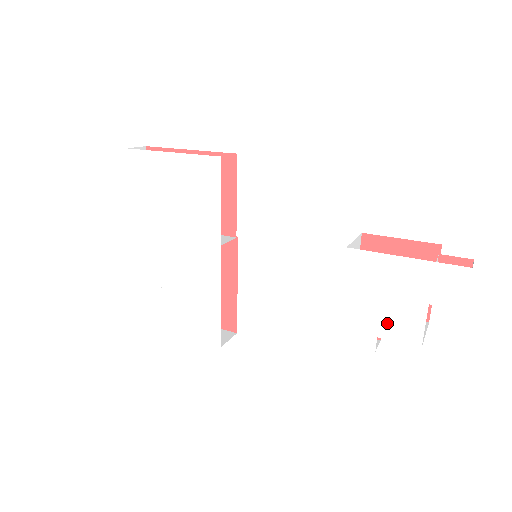
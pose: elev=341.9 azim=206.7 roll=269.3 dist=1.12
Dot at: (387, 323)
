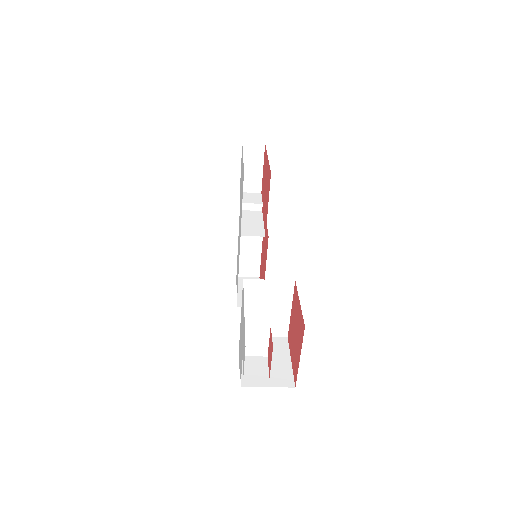
Dot at: occluded
